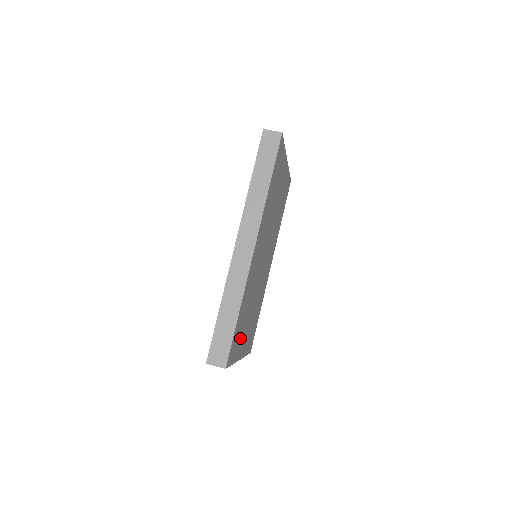
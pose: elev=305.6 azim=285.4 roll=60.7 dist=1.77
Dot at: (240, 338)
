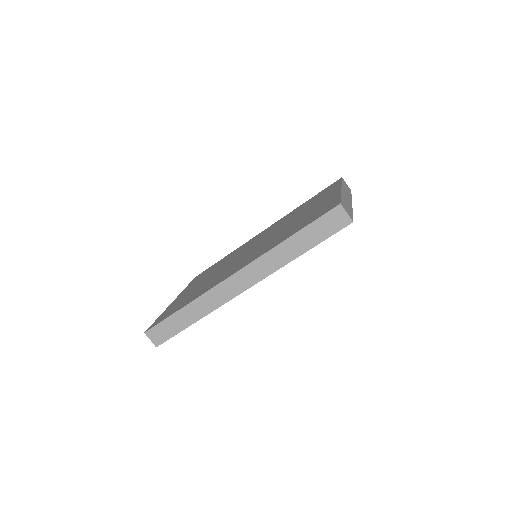
Dot at: occluded
